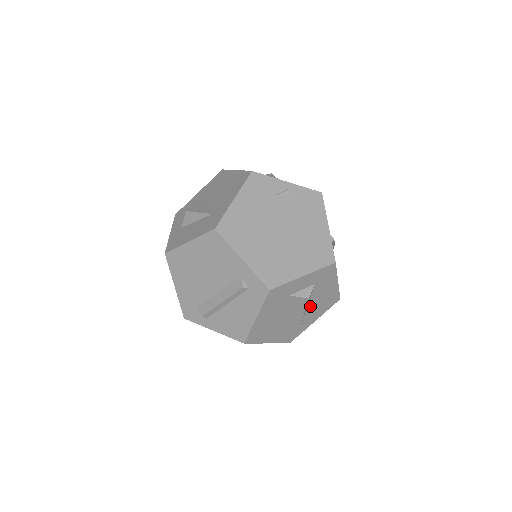
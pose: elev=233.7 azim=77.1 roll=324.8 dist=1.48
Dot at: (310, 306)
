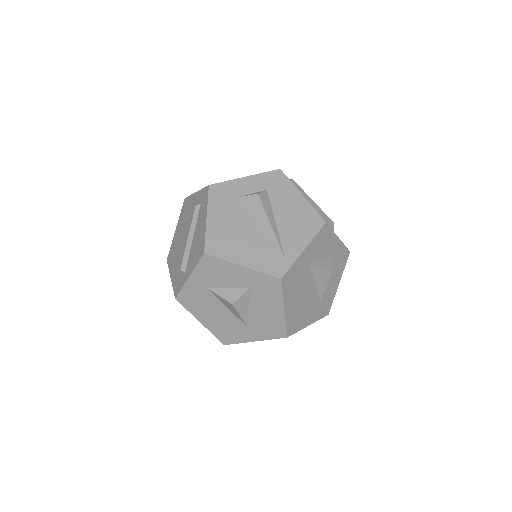
Dot at: (280, 221)
